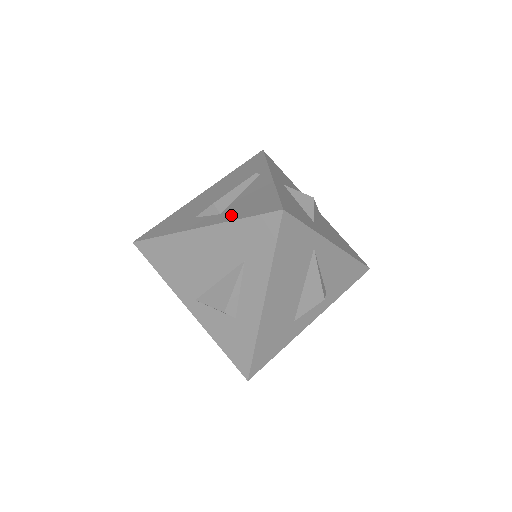
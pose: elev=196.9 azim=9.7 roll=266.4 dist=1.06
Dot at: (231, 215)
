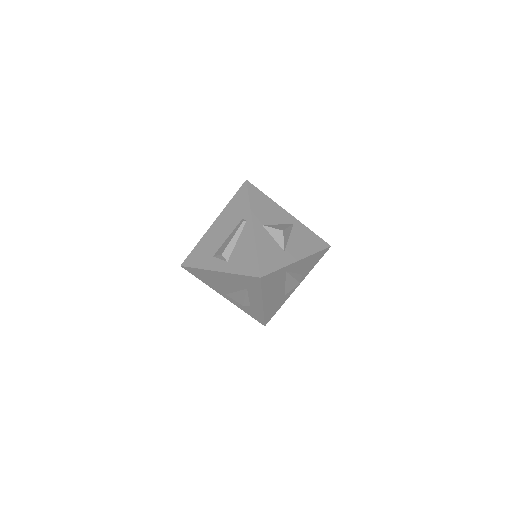
Dot at: (233, 267)
